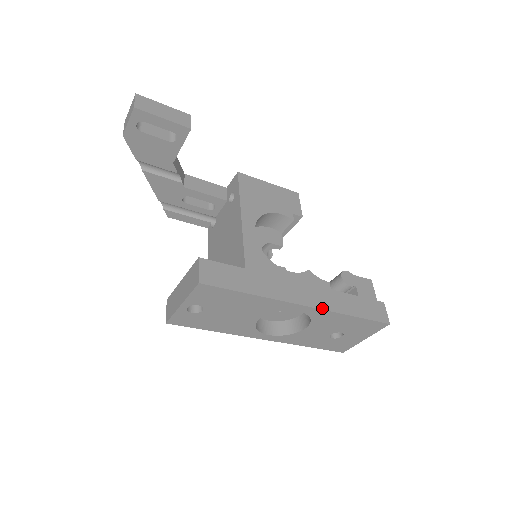
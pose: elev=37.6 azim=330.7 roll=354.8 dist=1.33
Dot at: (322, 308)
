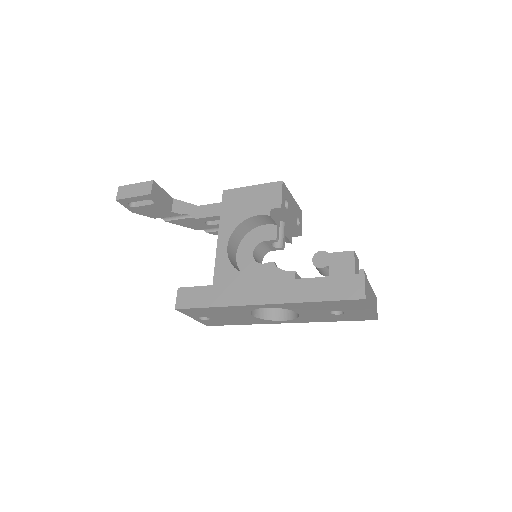
Dot at: (279, 302)
